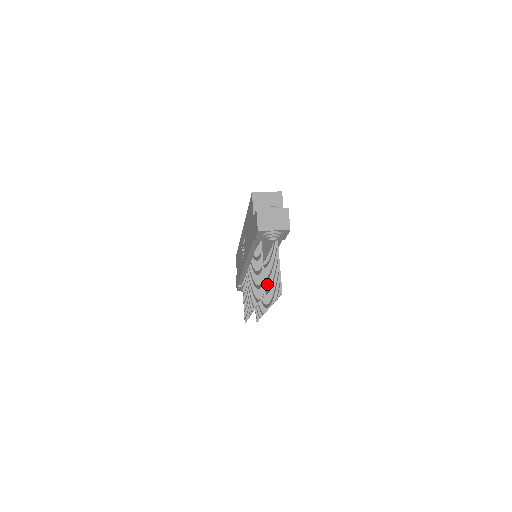
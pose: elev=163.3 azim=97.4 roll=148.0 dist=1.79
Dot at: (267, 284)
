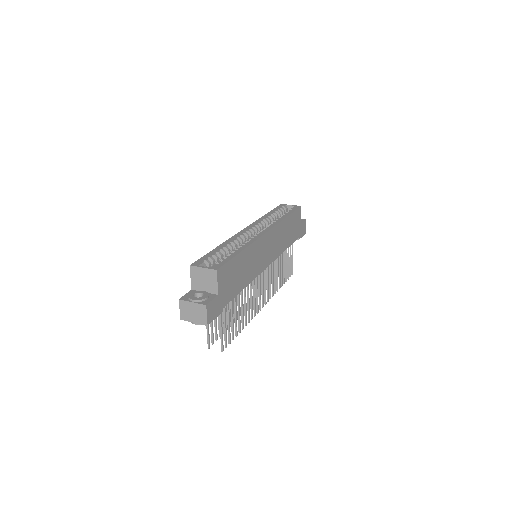
Dot at: (253, 296)
